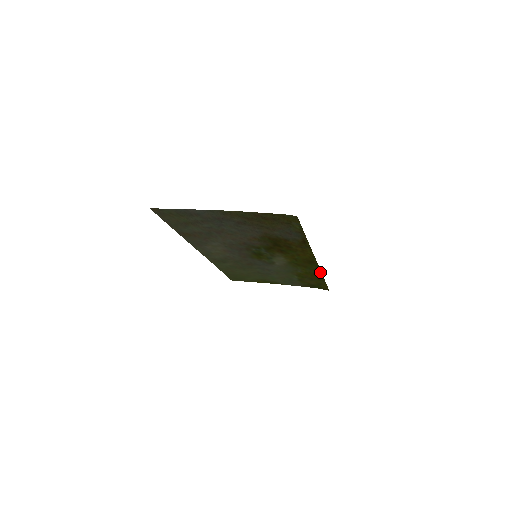
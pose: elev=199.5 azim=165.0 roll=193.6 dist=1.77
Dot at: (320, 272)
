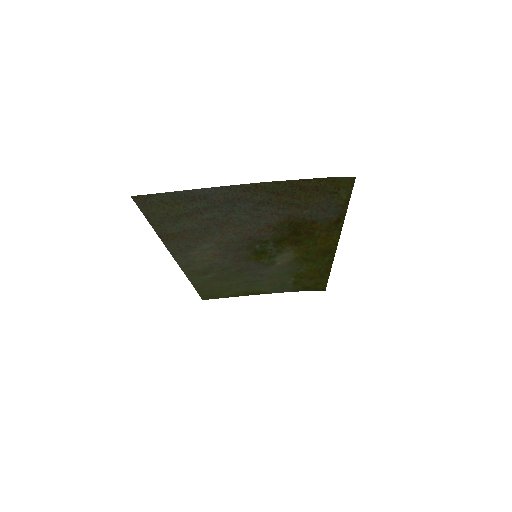
Dot at: (330, 266)
